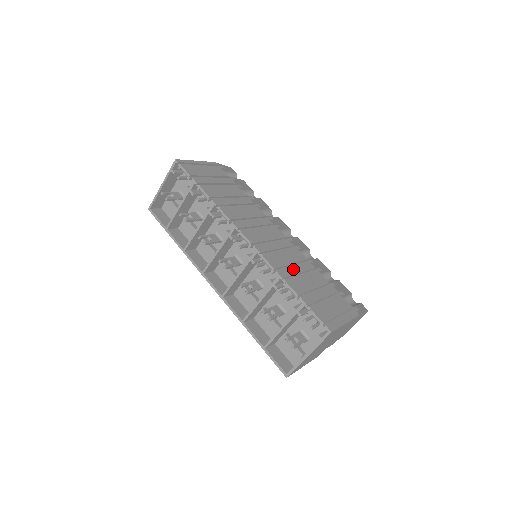
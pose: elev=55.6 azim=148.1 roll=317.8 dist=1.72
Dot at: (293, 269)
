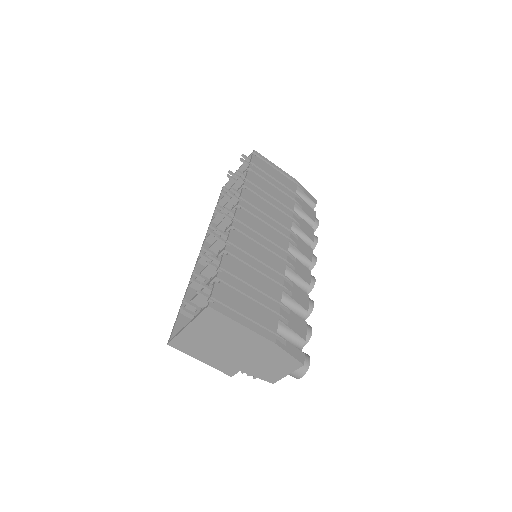
Dot at: (251, 260)
